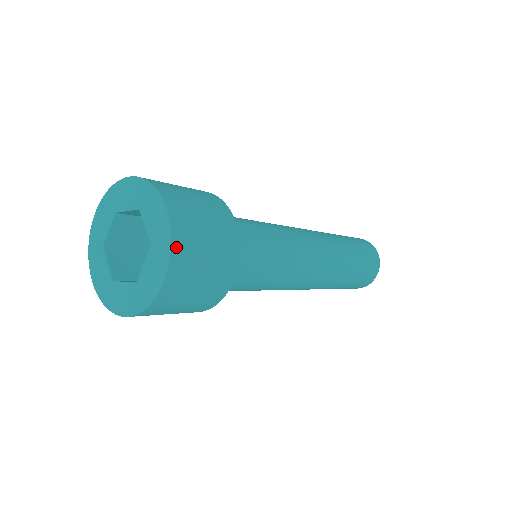
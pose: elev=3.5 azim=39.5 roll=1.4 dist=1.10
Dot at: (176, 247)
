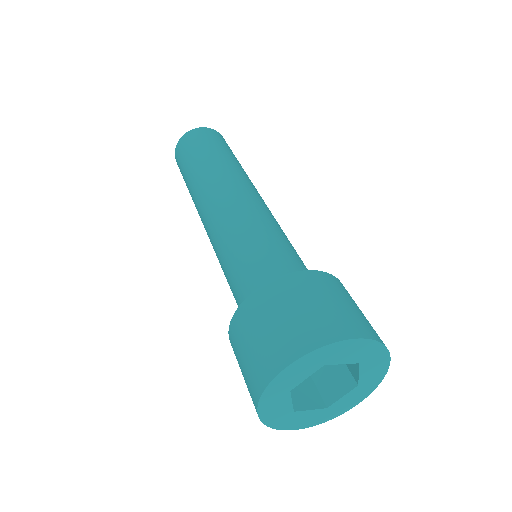
Dot at: (381, 341)
